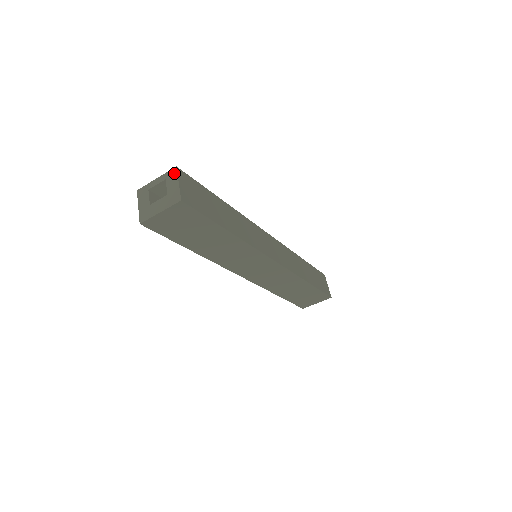
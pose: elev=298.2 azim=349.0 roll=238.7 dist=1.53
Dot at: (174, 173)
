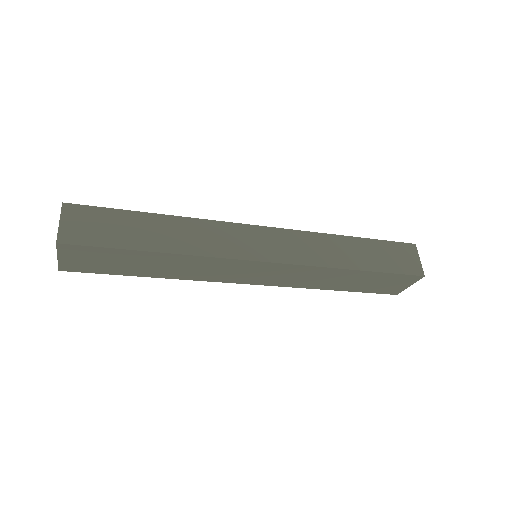
Dot at: (61, 211)
